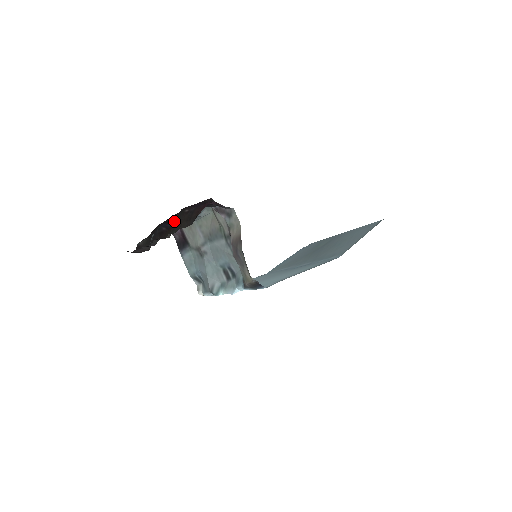
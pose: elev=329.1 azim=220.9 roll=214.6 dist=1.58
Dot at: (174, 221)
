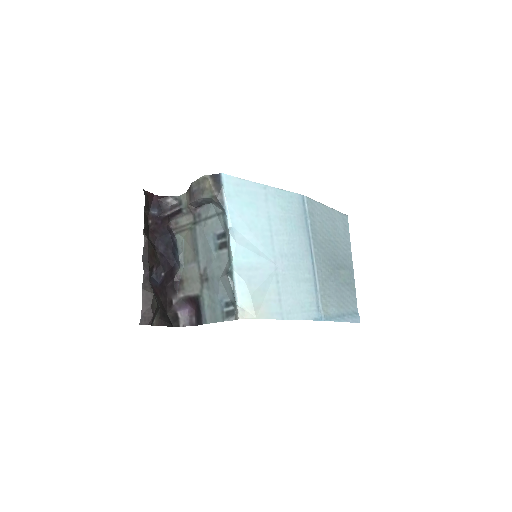
Dot at: (147, 236)
